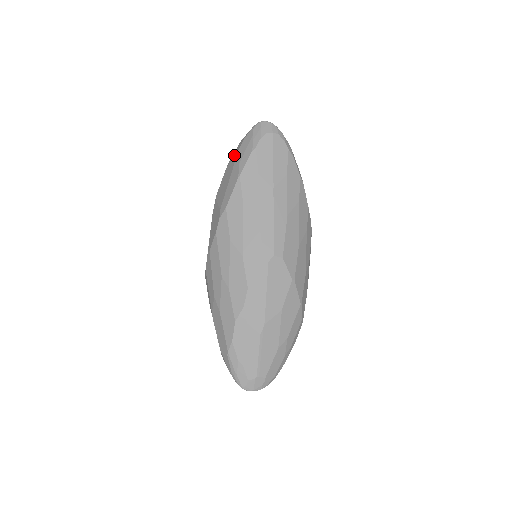
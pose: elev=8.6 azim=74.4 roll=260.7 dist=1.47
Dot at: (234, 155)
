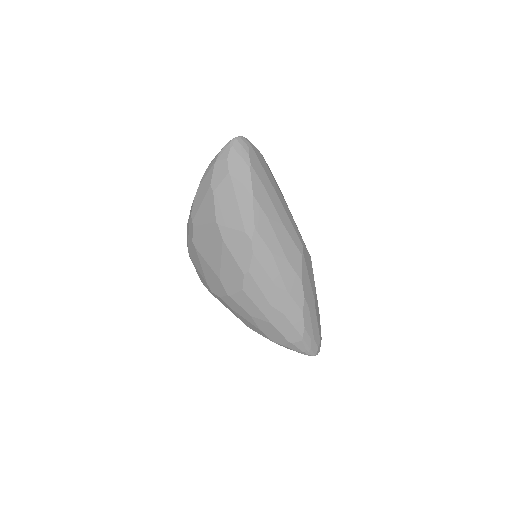
Dot at: (222, 178)
